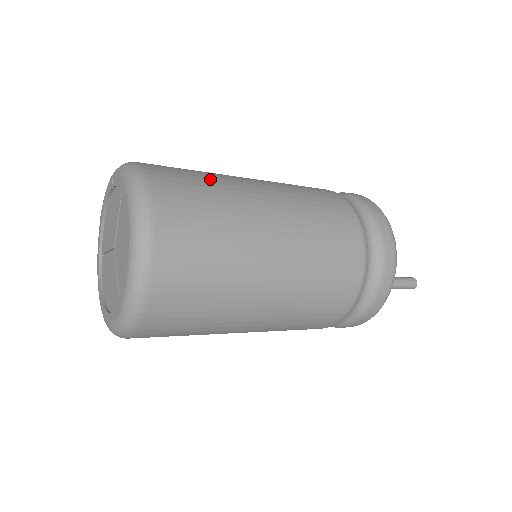
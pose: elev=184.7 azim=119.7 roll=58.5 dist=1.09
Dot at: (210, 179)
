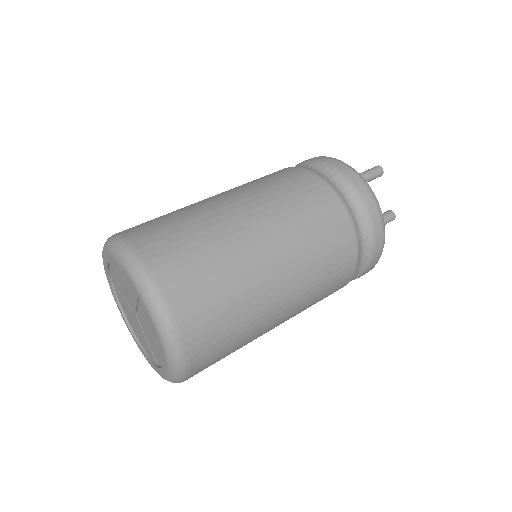
Dot at: (221, 263)
